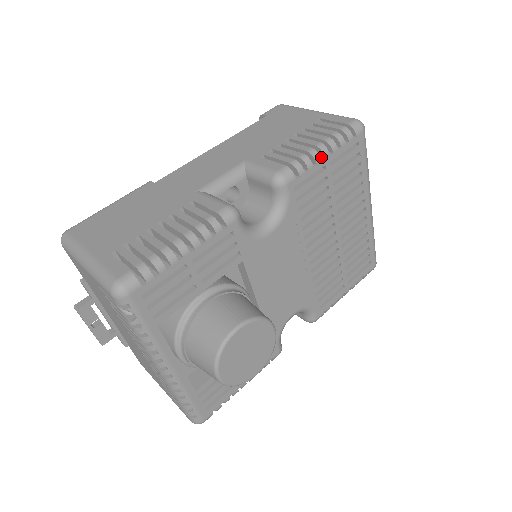
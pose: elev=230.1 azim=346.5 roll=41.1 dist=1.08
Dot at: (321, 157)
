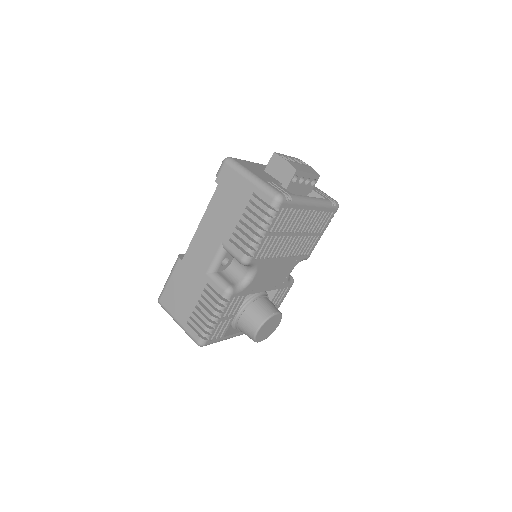
Dot at: (263, 234)
